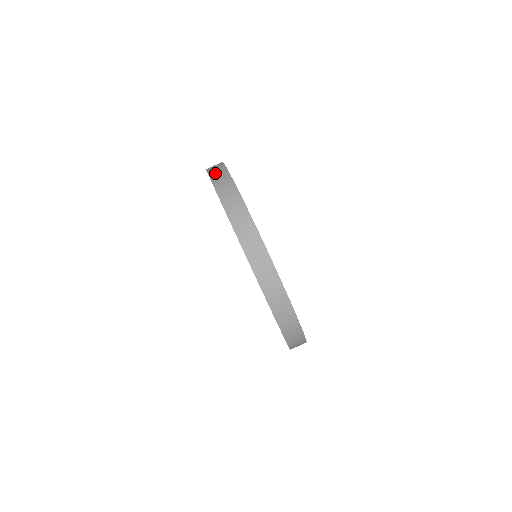
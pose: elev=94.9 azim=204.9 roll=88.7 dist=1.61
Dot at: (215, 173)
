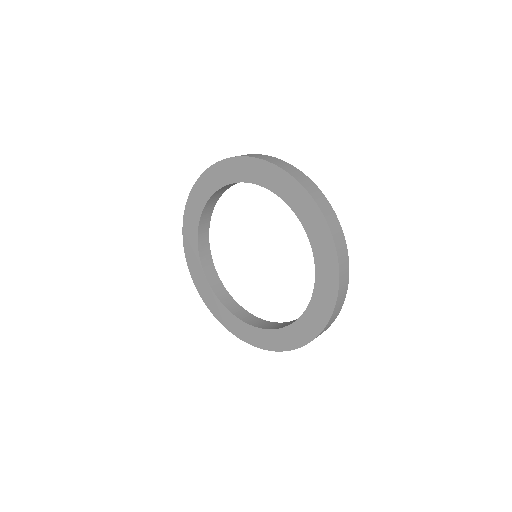
Dot at: occluded
